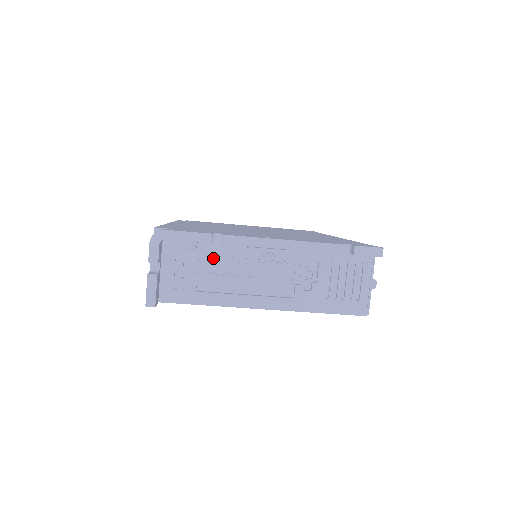
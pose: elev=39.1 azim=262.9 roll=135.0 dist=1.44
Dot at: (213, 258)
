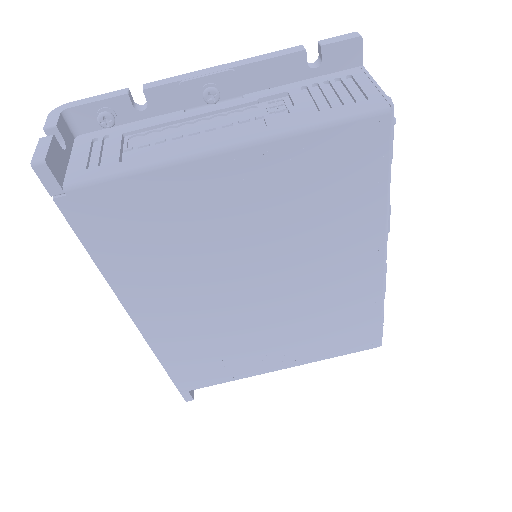
Dot at: (143, 134)
